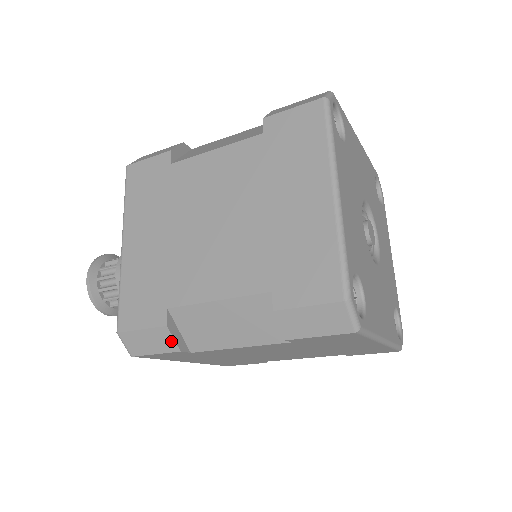
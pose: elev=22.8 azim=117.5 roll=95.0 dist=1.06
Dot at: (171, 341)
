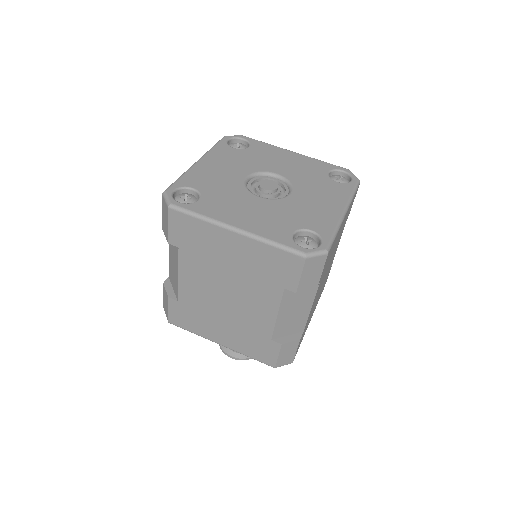
Dot at: (166, 293)
